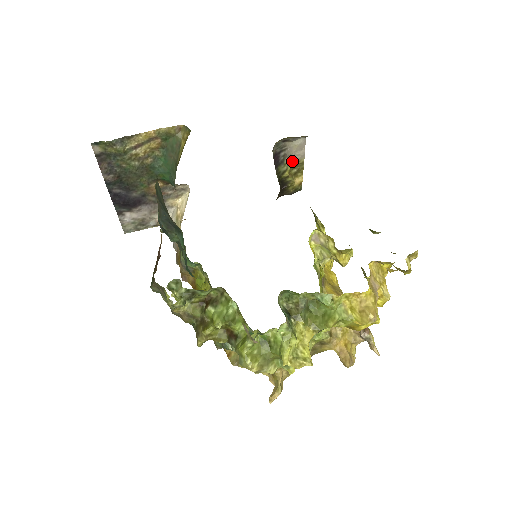
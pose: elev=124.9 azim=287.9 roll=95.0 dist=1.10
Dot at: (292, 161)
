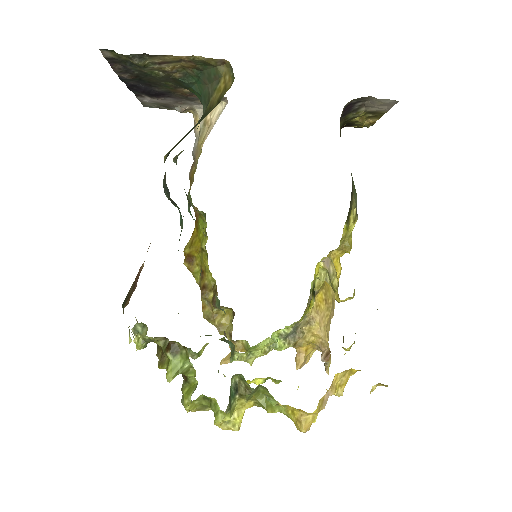
Dot at: (370, 110)
